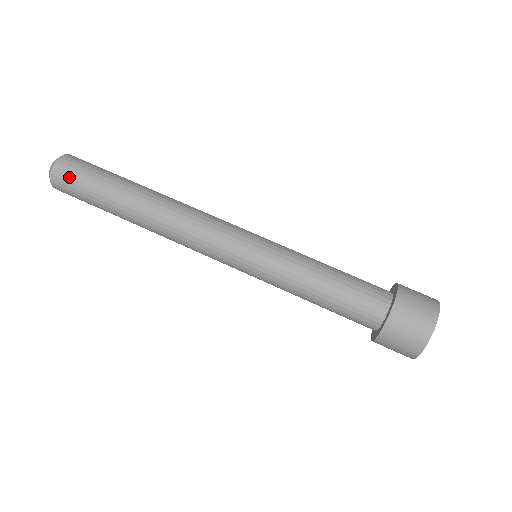
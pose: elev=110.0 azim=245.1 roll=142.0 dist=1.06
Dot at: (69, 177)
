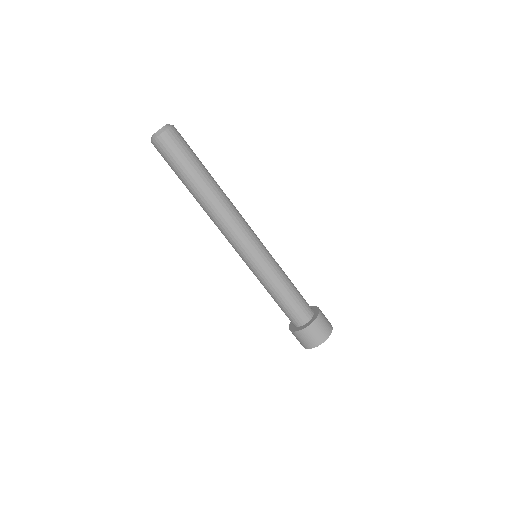
Dot at: (162, 153)
